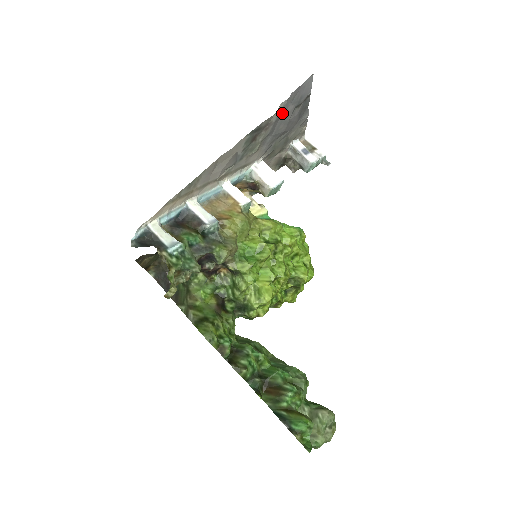
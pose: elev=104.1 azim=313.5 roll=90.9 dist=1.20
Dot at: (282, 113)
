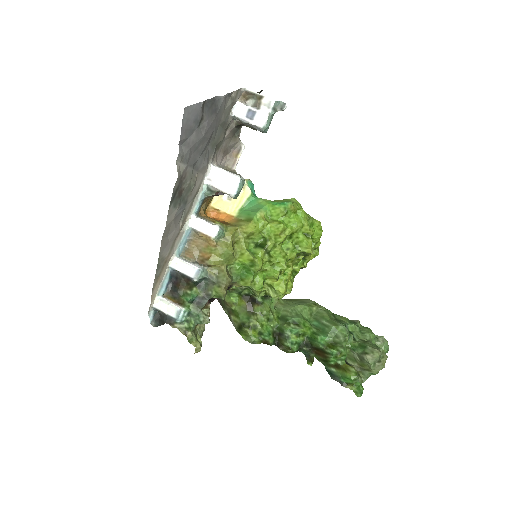
Dot at: (188, 152)
